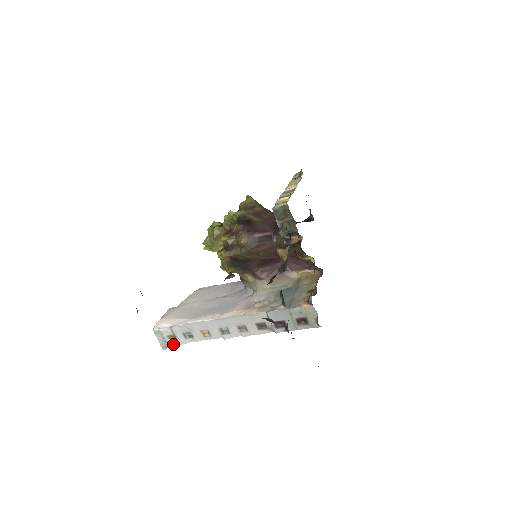
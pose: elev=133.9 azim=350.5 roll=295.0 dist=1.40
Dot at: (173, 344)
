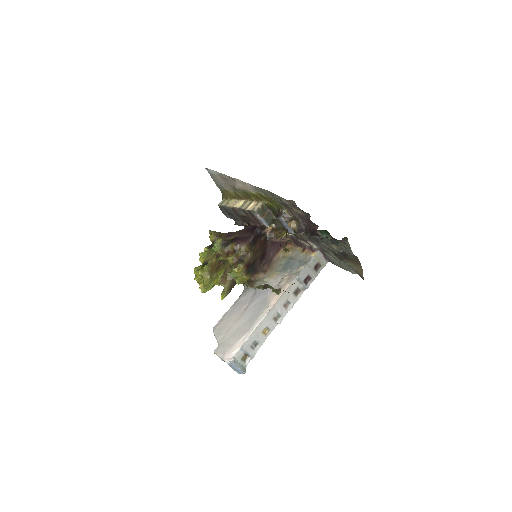
Dot at: (247, 364)
